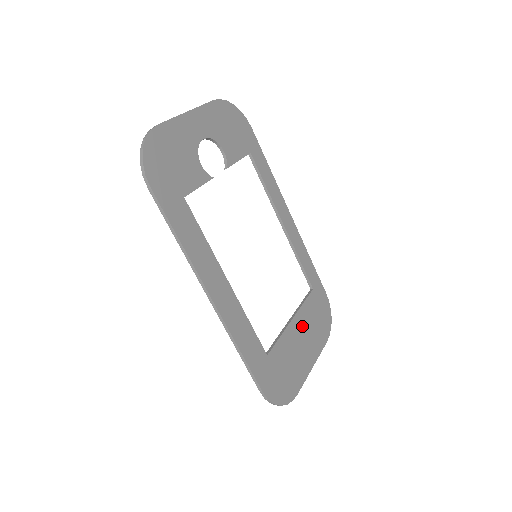
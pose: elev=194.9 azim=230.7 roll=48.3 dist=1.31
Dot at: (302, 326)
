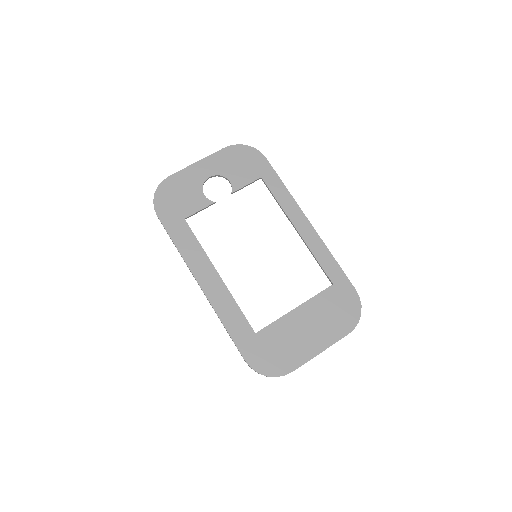
Dot at: (309, 315)
